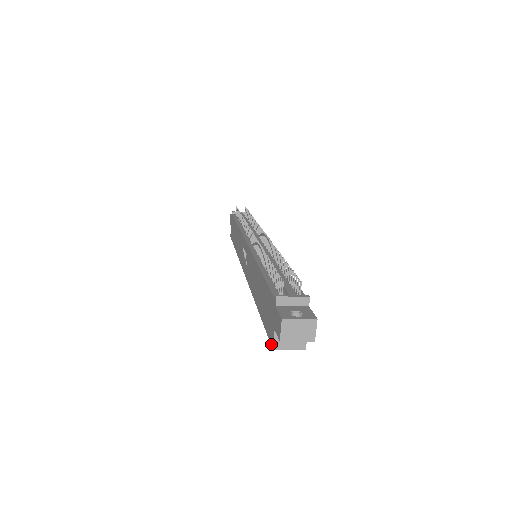
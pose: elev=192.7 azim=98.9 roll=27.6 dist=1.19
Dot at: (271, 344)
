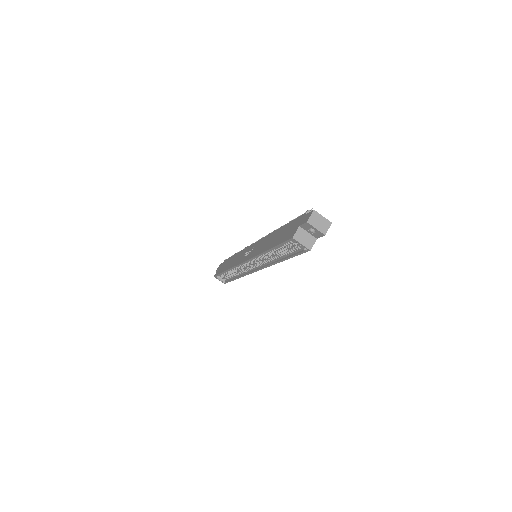
Dot at: (291, 238)
